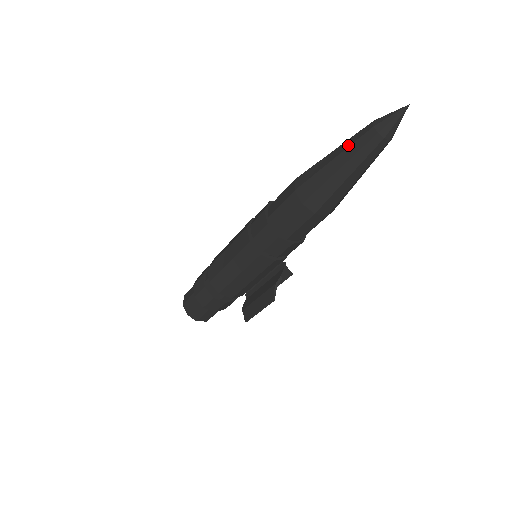
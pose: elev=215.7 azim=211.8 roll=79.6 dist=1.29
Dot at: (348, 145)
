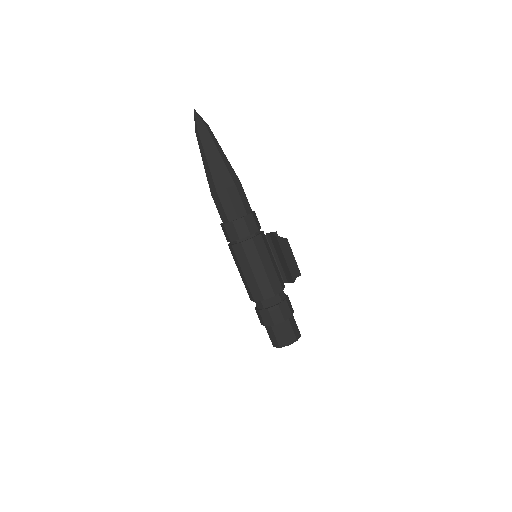
Dot at: (202, 148)
